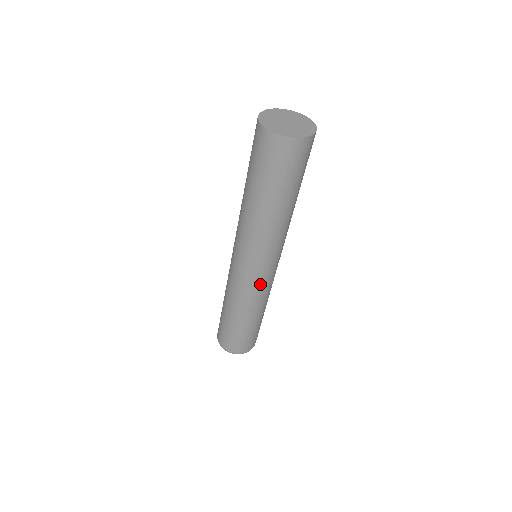
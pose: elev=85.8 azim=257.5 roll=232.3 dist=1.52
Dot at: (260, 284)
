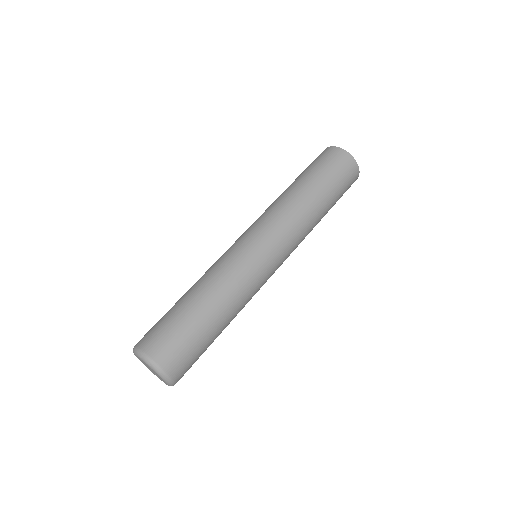
Dot at: (254, 264)
